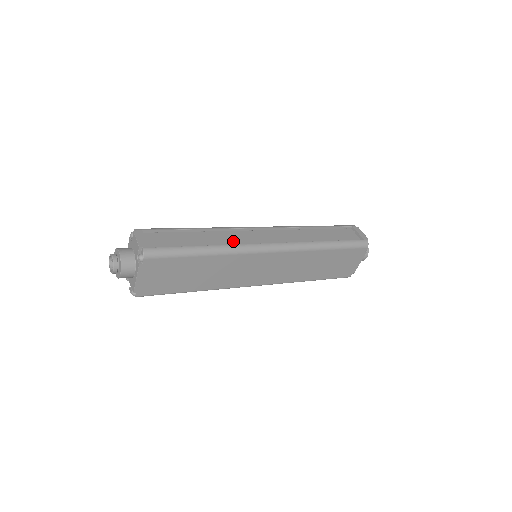
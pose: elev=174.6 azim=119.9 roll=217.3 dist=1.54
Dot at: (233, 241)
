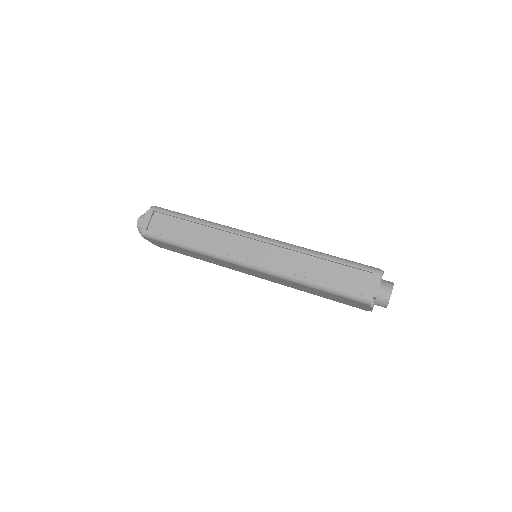
Dot at: (219, 244)
